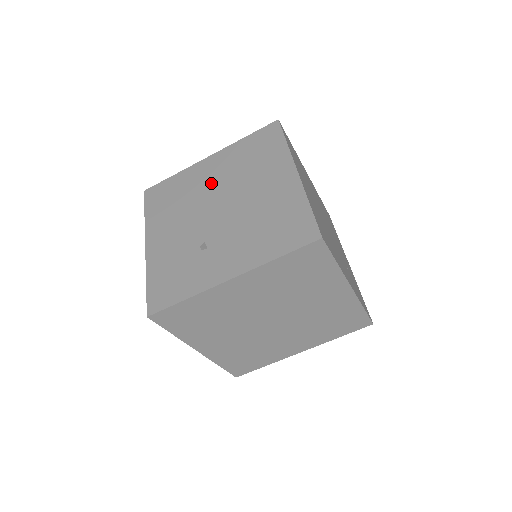
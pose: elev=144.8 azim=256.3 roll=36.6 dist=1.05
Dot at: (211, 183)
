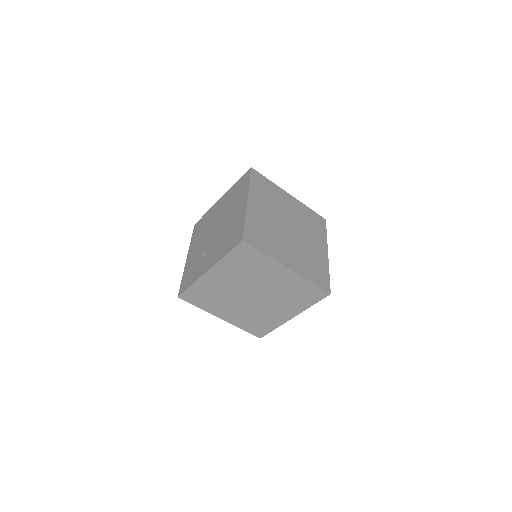
Dot at: (217, 215)
